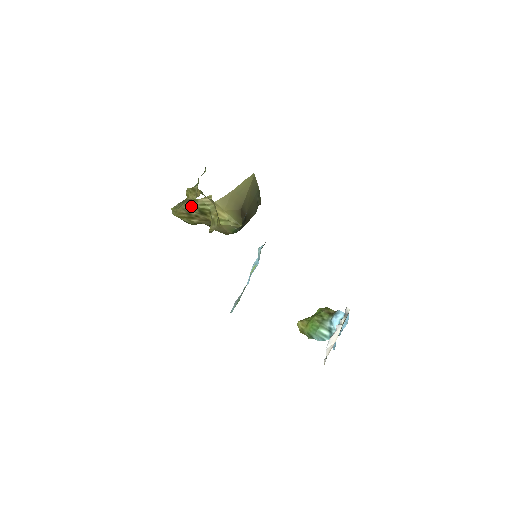
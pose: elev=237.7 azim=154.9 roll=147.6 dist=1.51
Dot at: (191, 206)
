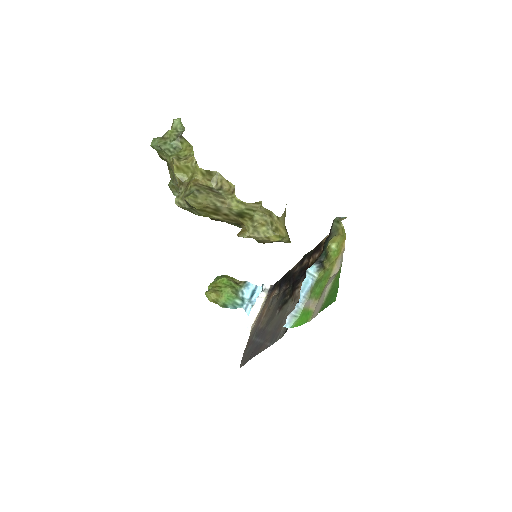
Dot at: (230, 205)
